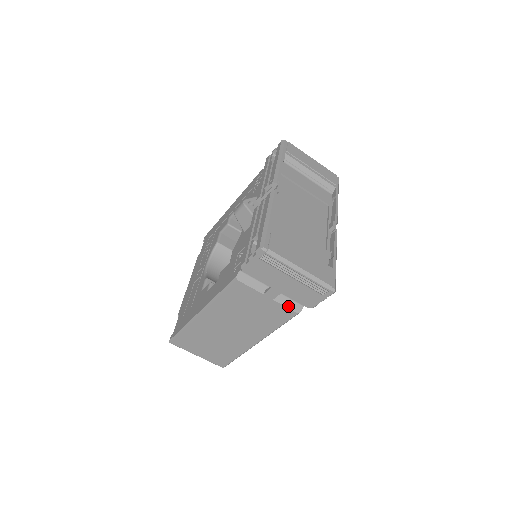
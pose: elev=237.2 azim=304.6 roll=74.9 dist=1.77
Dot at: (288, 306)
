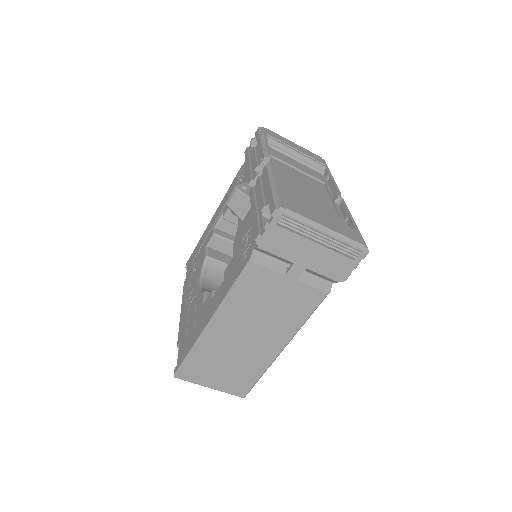
Dot at: (315, 286)
